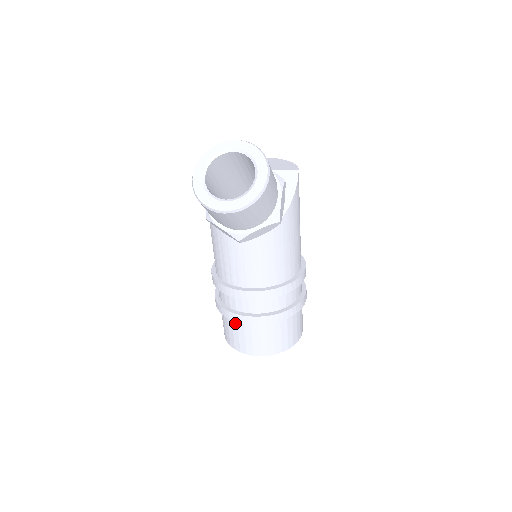
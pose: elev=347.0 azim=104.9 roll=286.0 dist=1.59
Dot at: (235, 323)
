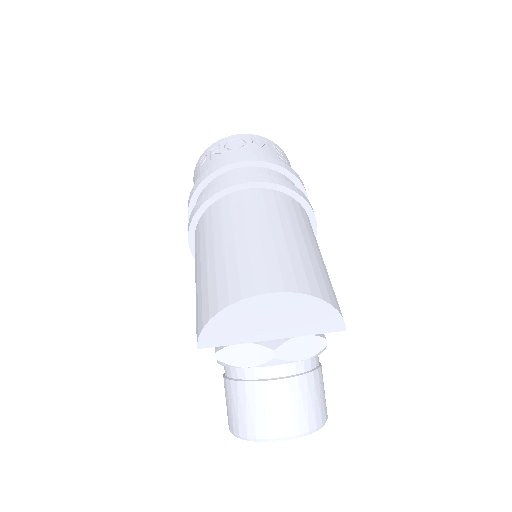
Dot at: occluded
